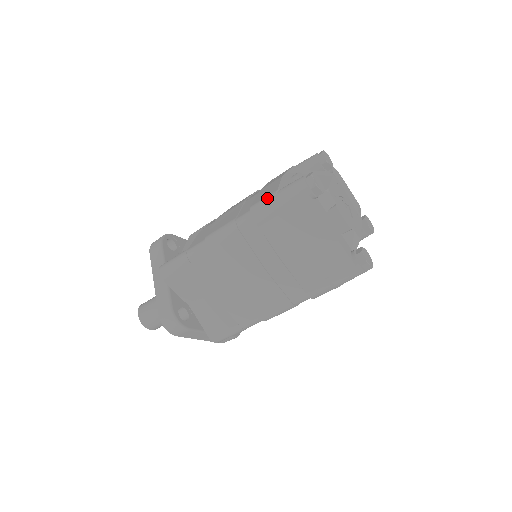
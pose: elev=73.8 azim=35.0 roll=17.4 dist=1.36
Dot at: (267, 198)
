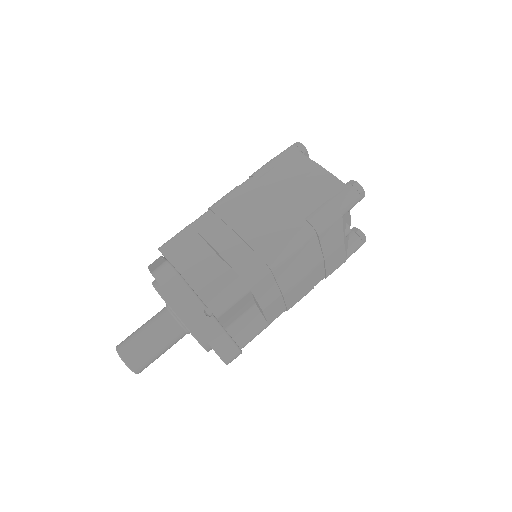
Dot at: occluded
